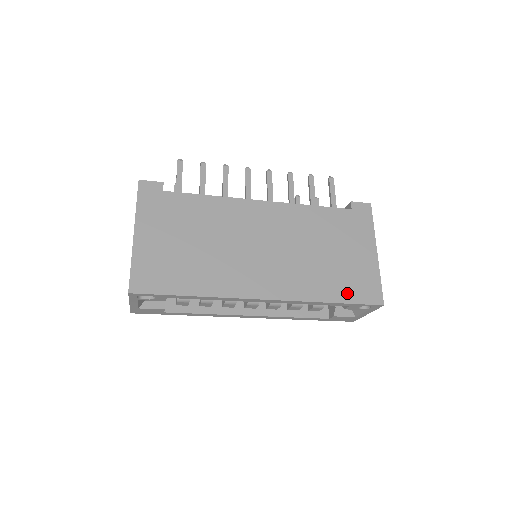
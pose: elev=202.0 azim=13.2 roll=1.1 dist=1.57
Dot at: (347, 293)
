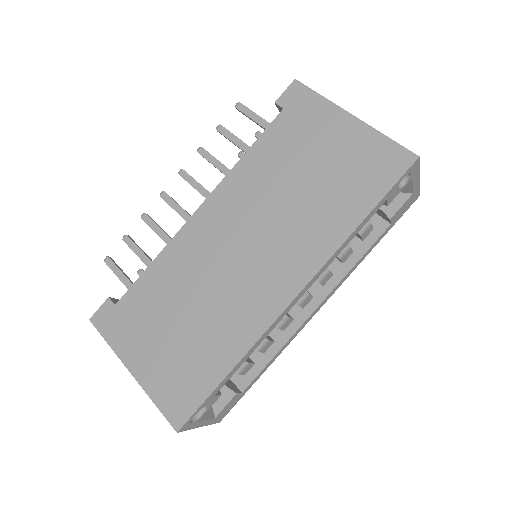
Dot at: (367, 192)
